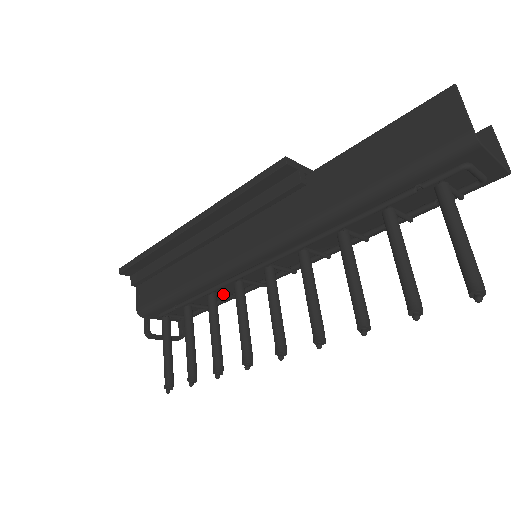
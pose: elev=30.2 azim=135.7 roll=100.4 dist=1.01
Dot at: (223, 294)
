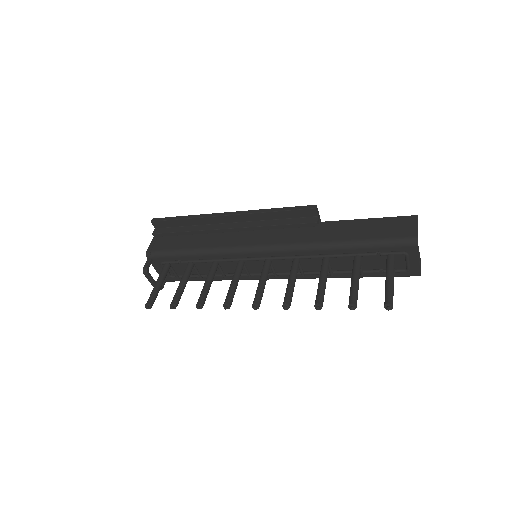
Dot at: (221, 268)
